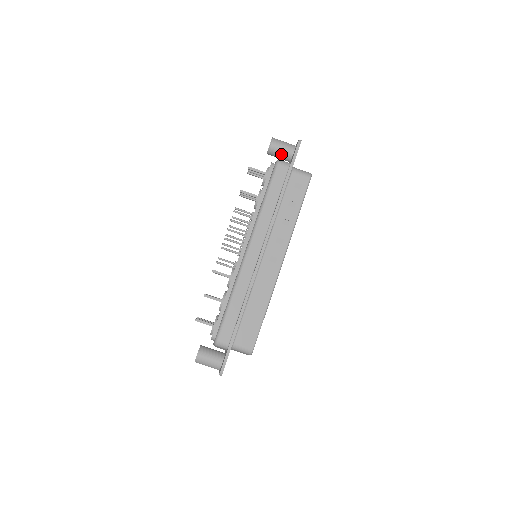
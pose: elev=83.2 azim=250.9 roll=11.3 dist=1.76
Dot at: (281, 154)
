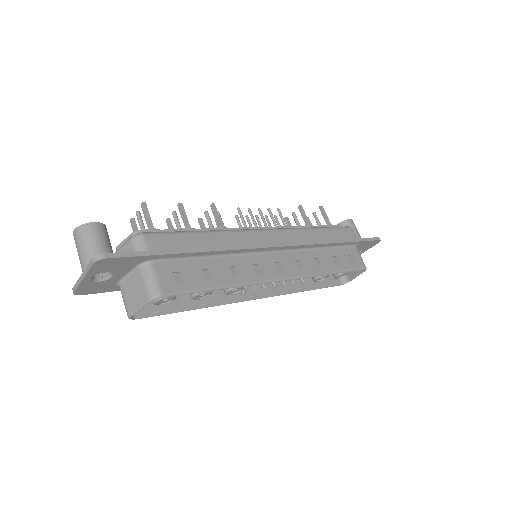
Dot at: occluded
